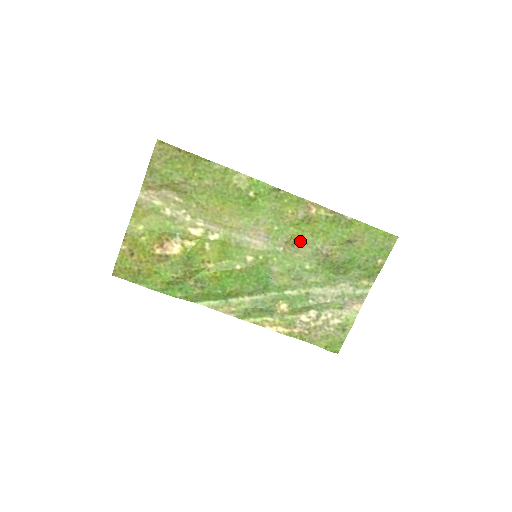
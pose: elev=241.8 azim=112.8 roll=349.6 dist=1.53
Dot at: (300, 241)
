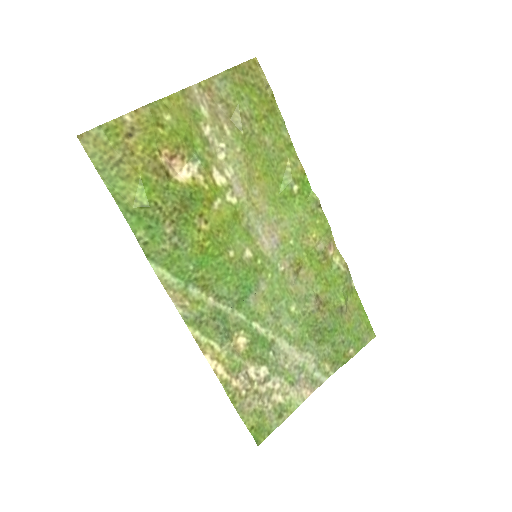
Dot at: (303, 274)
